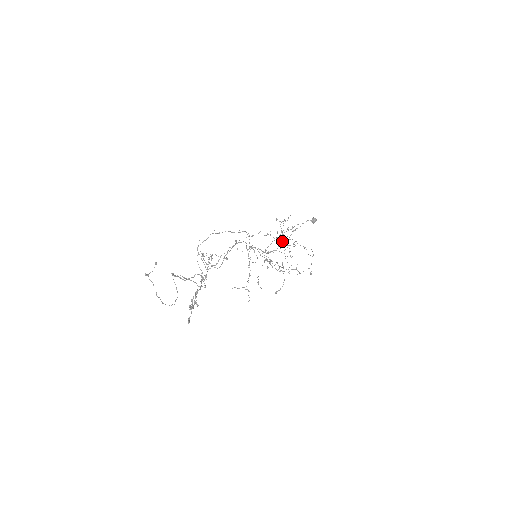
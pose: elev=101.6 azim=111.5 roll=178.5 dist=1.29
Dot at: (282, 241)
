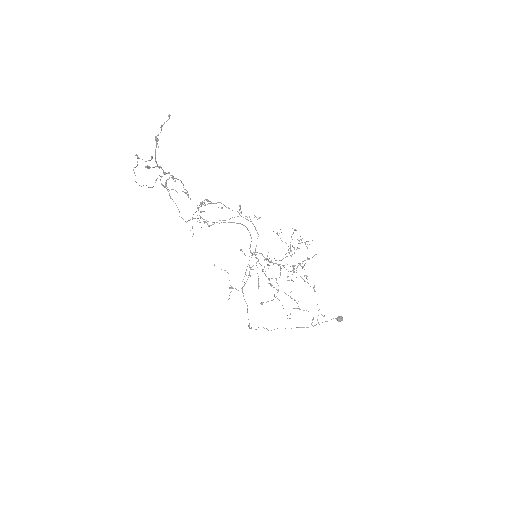
Dot at: (290, 251)
